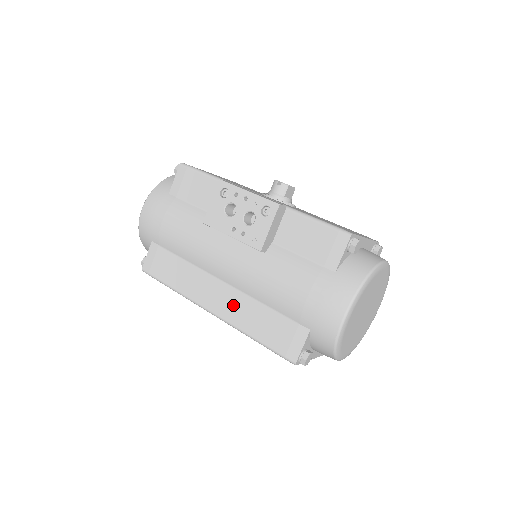
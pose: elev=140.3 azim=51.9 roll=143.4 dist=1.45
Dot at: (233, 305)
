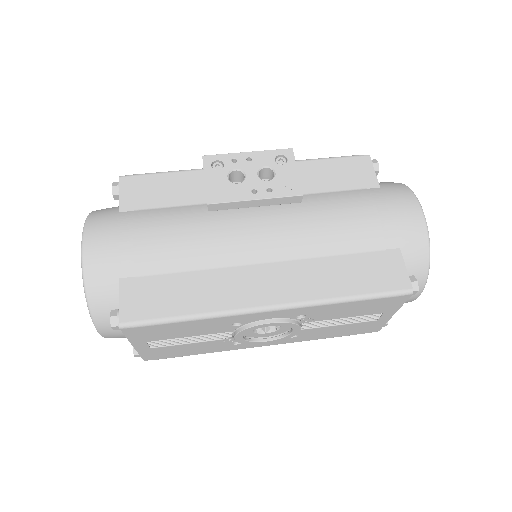
Dot at: (297, 279)
